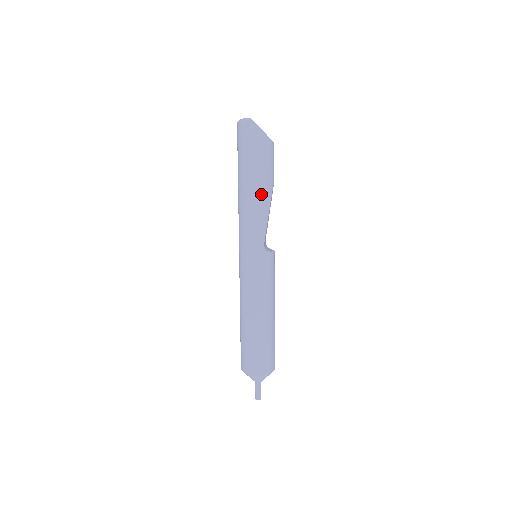
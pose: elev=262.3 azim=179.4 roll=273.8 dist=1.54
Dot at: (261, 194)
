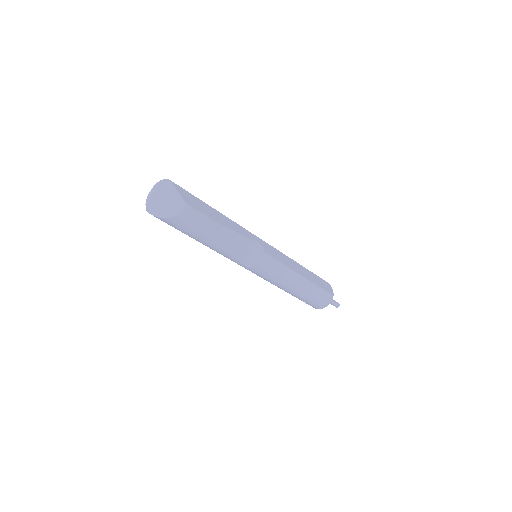
Dot at: (208, 246)
